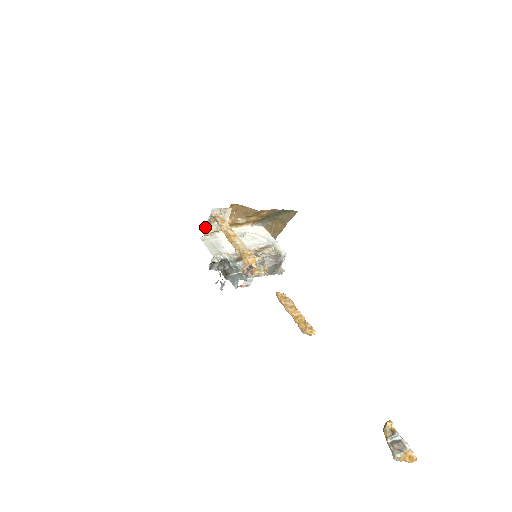
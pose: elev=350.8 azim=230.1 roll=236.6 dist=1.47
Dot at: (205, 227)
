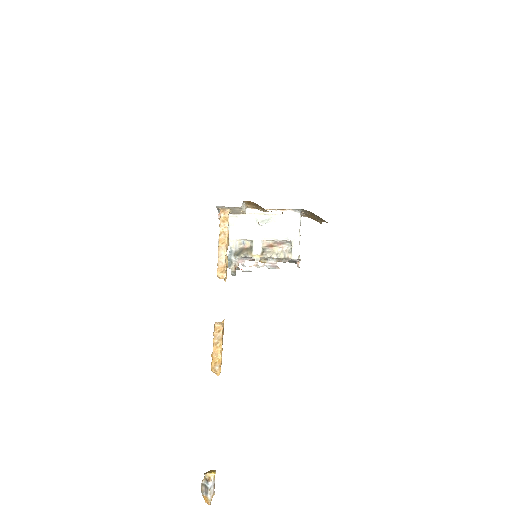
Dot at: (218, 211)
